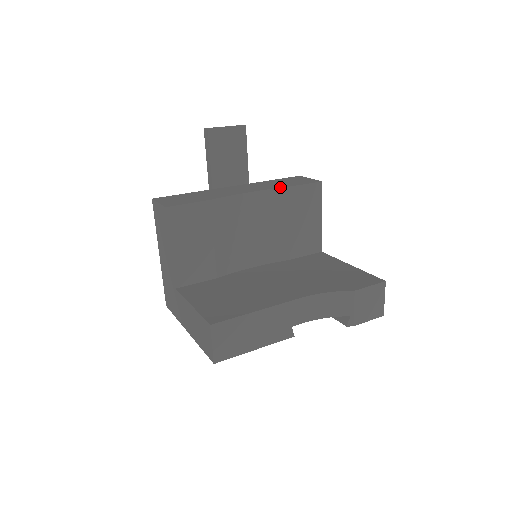
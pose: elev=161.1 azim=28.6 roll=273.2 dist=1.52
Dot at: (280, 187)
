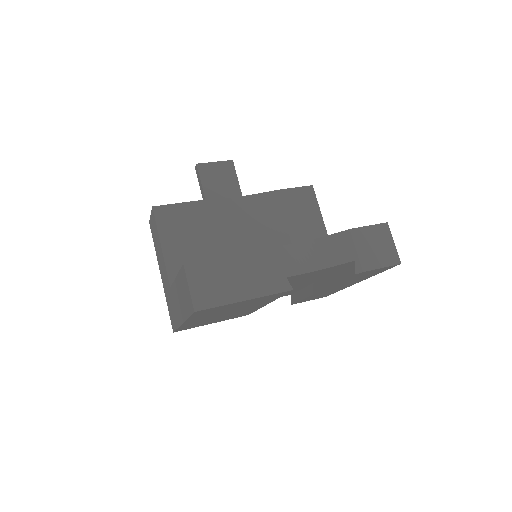
Dot at: (269, 192)
